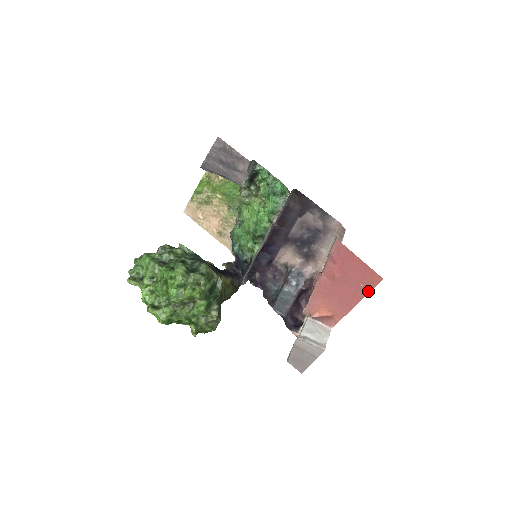
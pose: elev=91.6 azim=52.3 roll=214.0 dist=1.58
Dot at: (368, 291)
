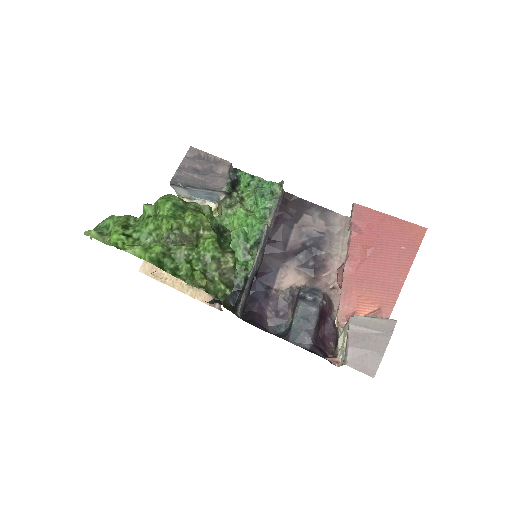
Dot at: (414, 252)
